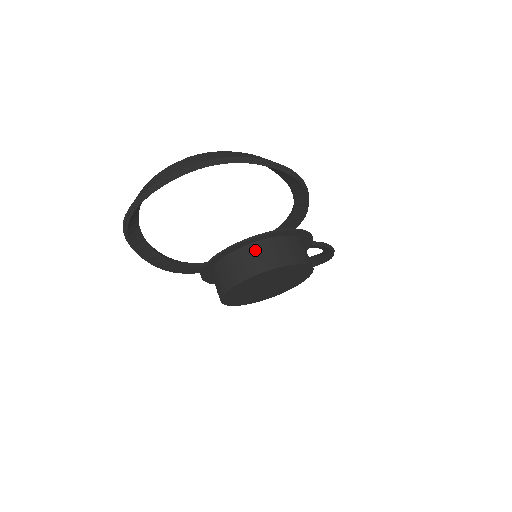
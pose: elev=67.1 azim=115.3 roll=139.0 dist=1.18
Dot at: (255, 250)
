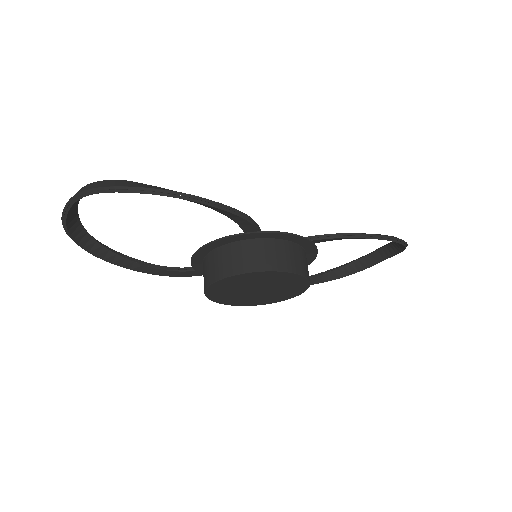
Dot at: (214, 258)
